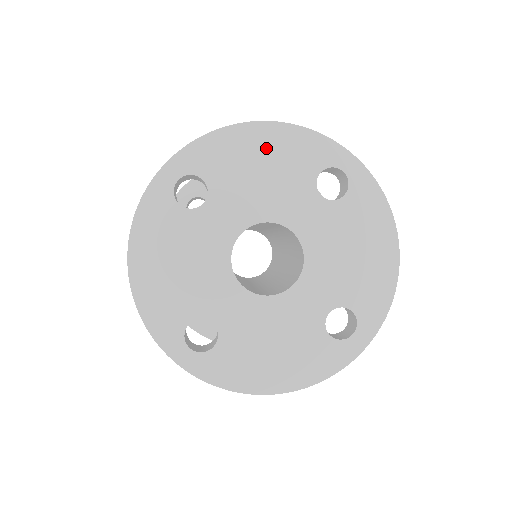
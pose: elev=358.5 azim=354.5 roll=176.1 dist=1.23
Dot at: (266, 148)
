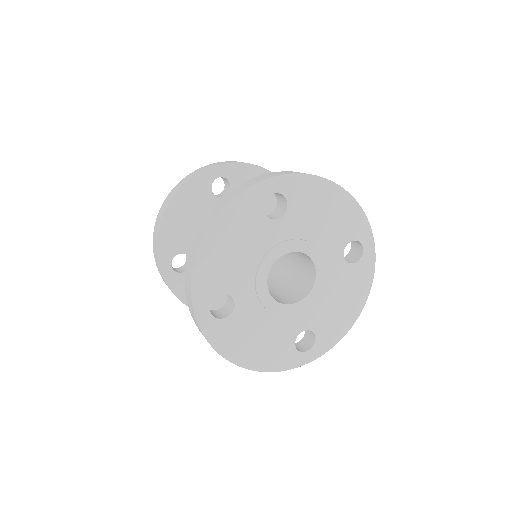
Dot at: (226, 240)
